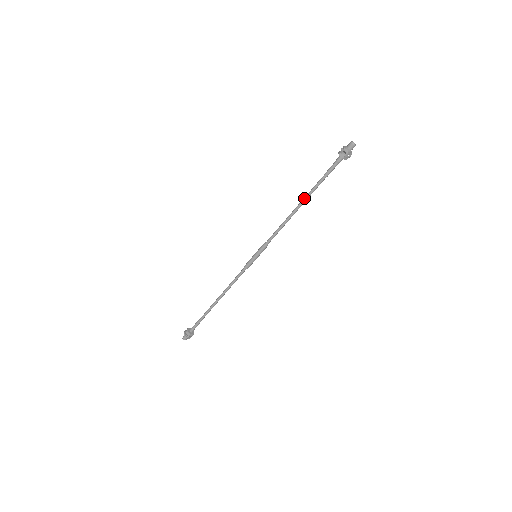
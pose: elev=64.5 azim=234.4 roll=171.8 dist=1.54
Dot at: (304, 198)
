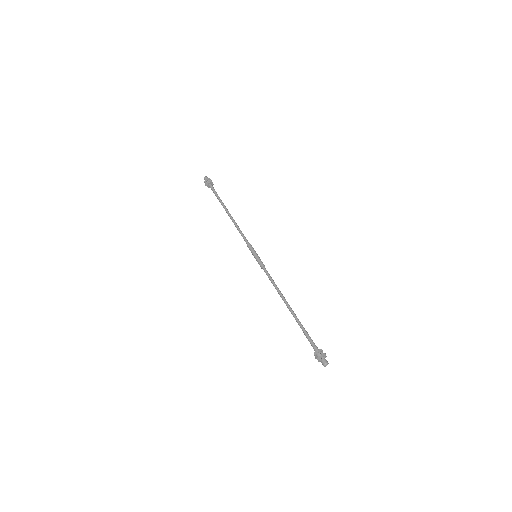
Dot at: (290, 311)
